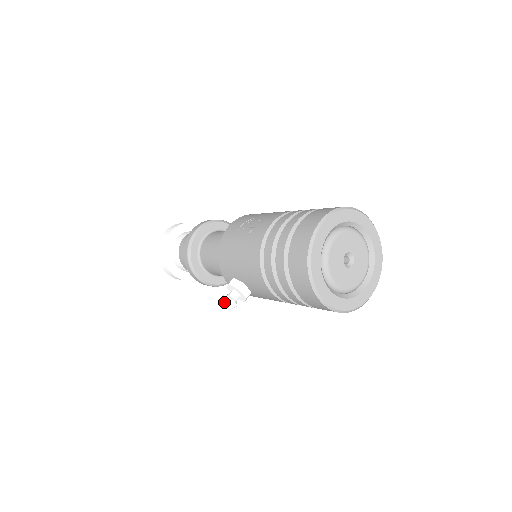
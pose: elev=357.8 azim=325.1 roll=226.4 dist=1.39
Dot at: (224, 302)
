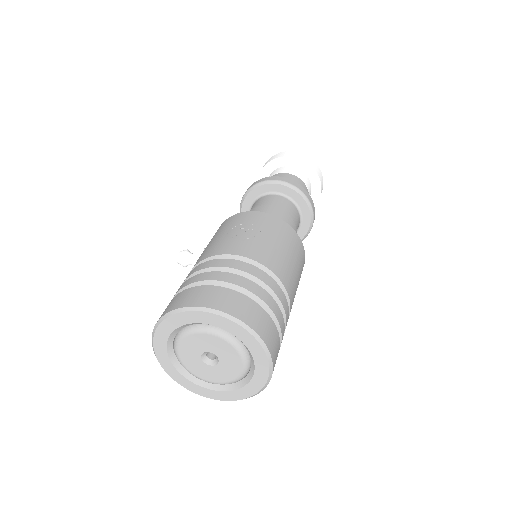
Dot at: (178, 254)
